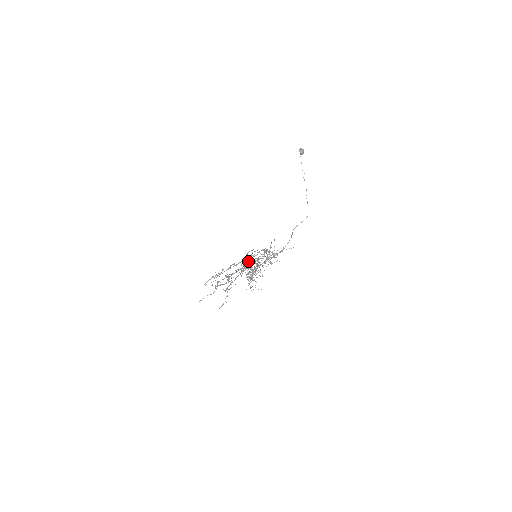
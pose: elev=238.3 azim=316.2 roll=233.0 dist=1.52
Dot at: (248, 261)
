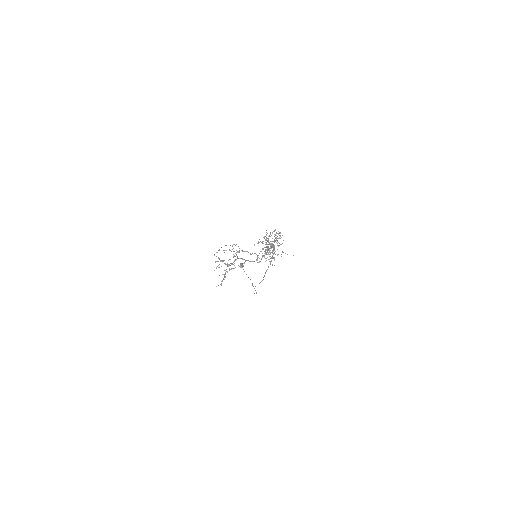
Dot at: (272, 232)
